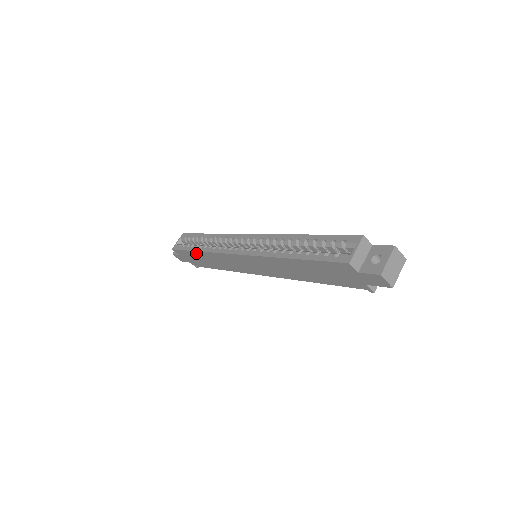
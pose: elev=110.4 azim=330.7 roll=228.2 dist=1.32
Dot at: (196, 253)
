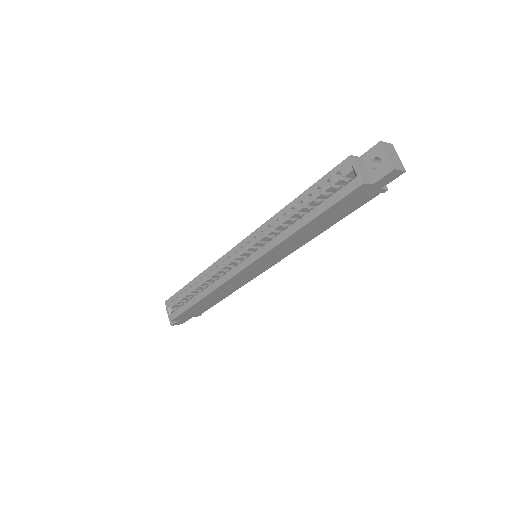
Dot at: (199, 303)
